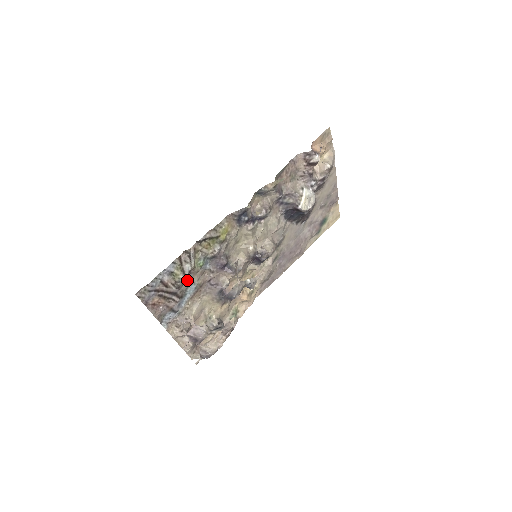
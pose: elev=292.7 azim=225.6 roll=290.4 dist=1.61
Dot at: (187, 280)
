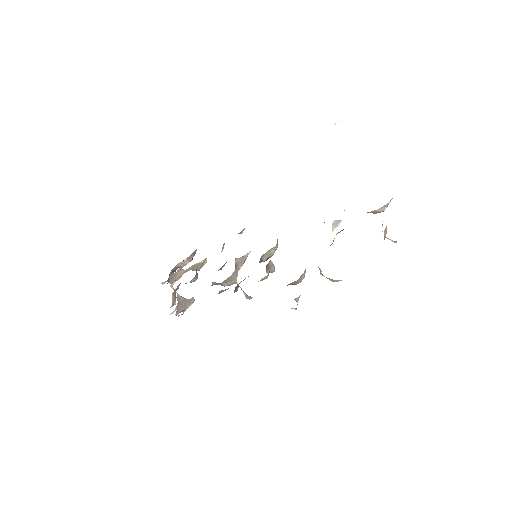
Dot at: occluded
